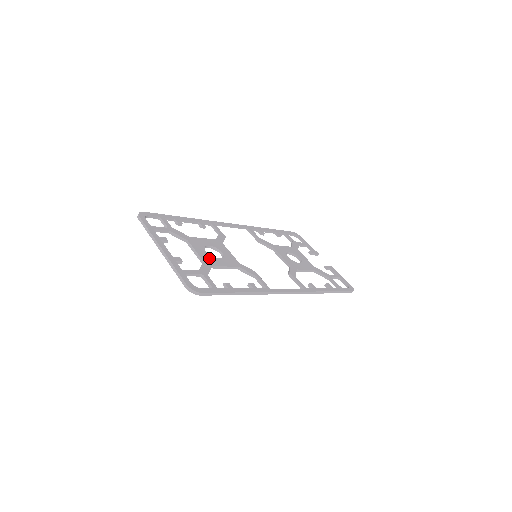
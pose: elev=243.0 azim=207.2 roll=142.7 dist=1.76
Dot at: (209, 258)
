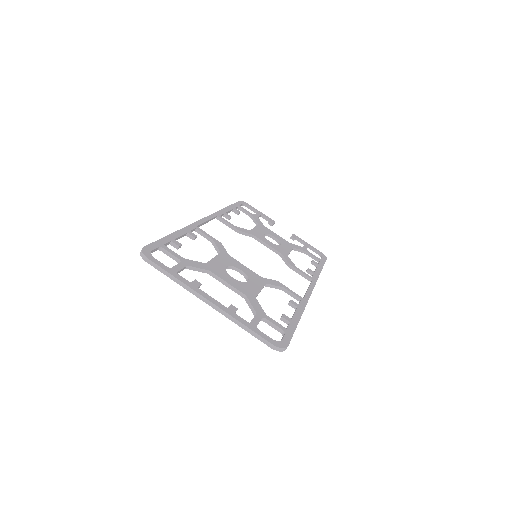
Dot at: (244, 287)
